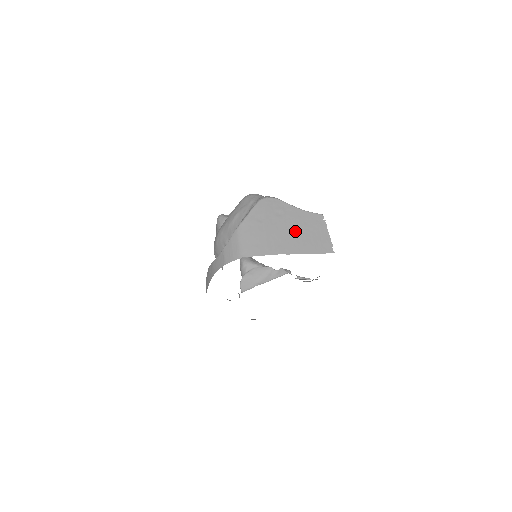
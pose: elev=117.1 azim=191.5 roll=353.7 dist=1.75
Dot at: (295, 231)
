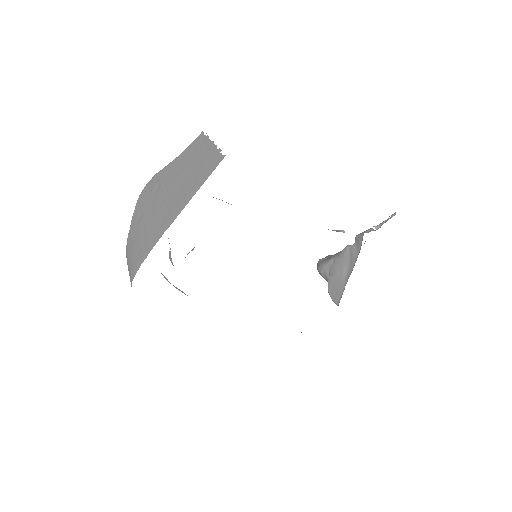
Dot at: (175, 187)
